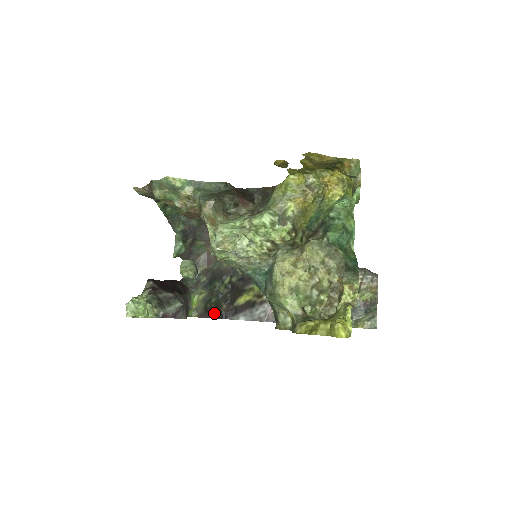
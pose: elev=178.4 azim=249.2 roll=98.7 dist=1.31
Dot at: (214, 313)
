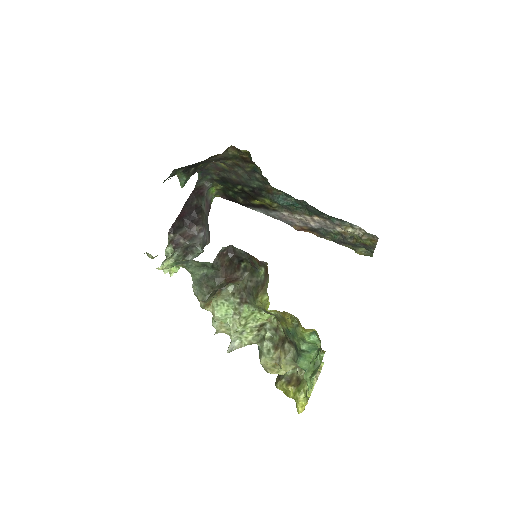
Dot at: (234, 201)
